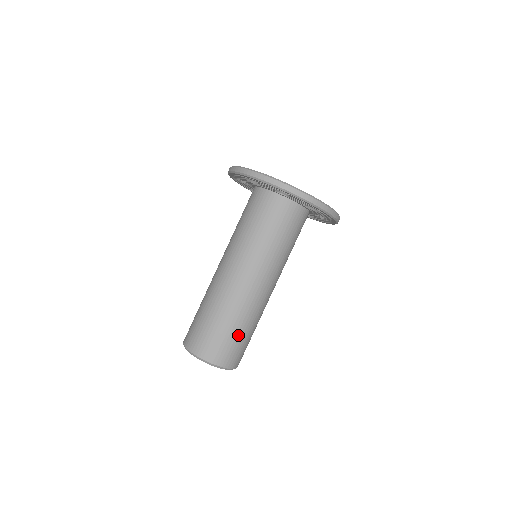
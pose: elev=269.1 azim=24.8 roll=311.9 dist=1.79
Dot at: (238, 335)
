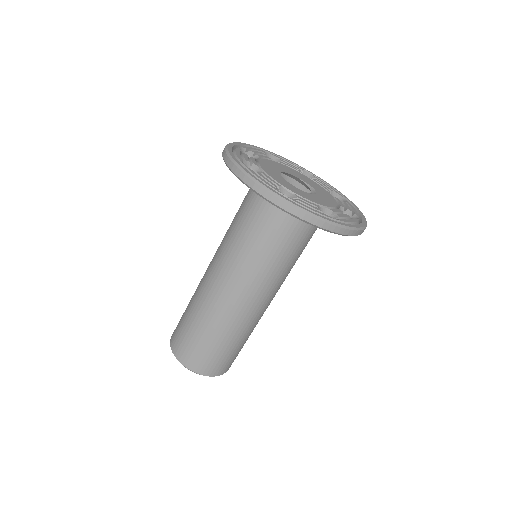
Dot at: (224, 348)
